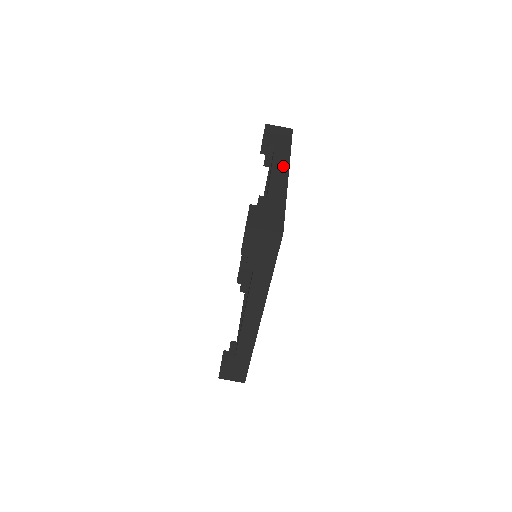
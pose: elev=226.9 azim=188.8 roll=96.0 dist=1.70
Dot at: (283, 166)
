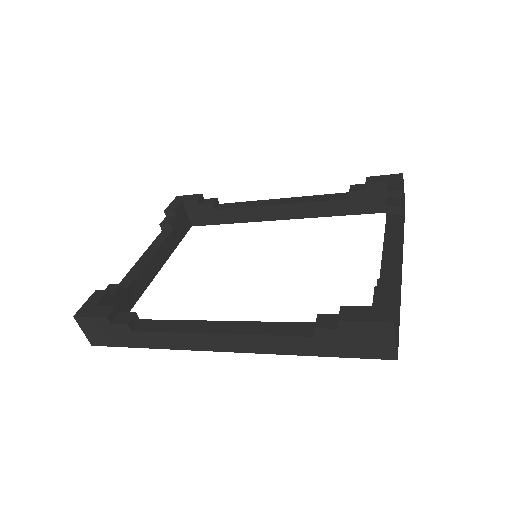
Dot at: occluded
